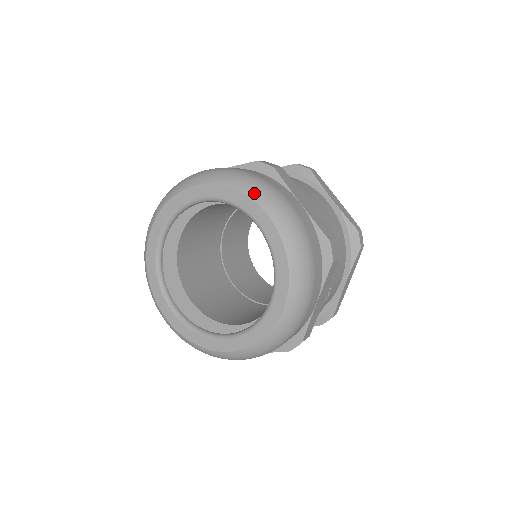
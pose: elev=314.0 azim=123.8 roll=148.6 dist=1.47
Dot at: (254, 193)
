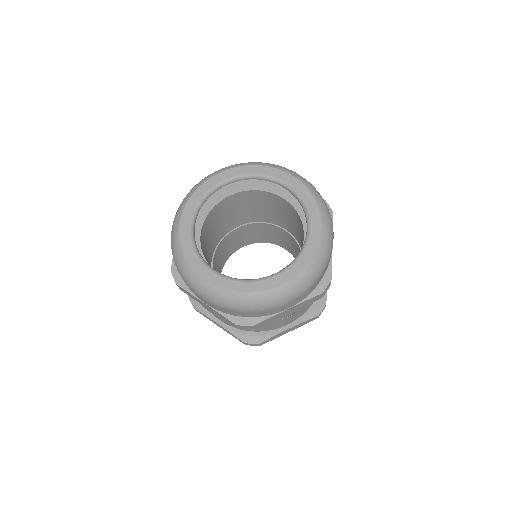
Dot at: (323, 209)
